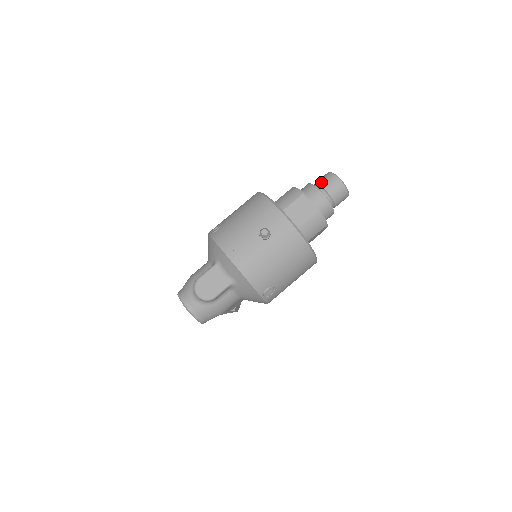
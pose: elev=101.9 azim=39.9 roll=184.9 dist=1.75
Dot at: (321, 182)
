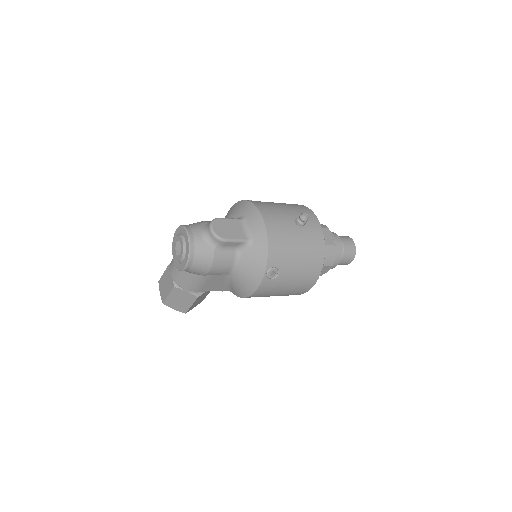
Dot at: (339, 236)
